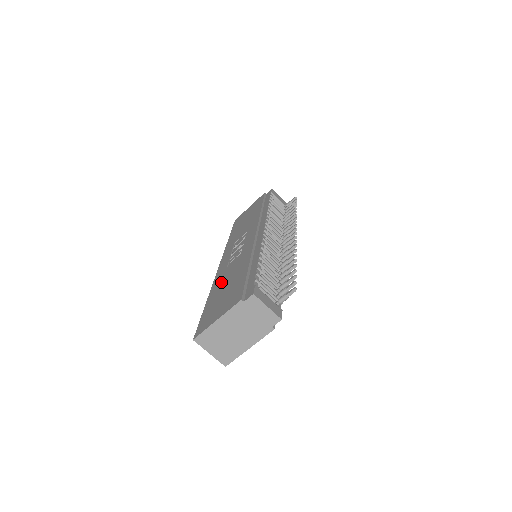
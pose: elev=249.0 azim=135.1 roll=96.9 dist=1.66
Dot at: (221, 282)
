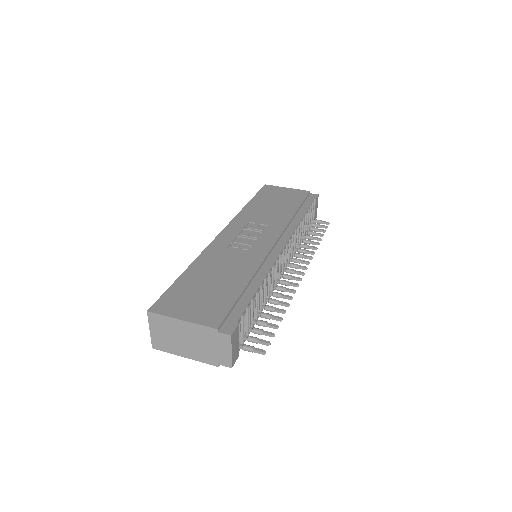
Dot at: (211, 265)
